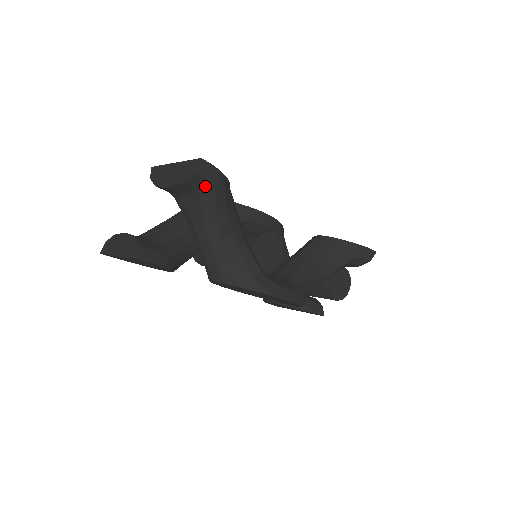
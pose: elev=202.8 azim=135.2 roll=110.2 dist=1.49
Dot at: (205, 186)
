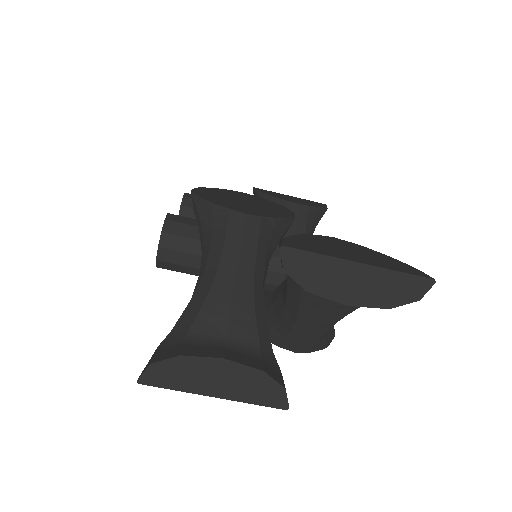
Dot at: occluded
